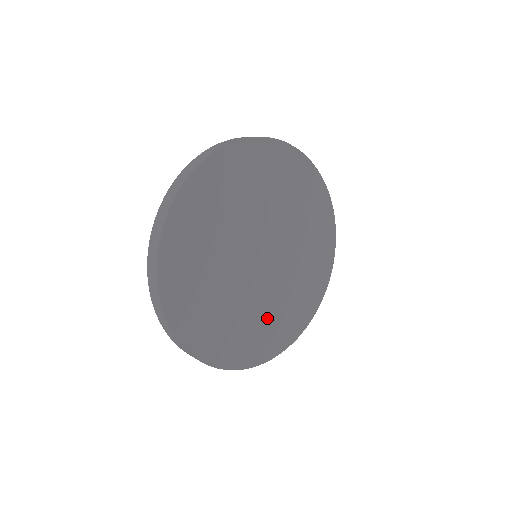
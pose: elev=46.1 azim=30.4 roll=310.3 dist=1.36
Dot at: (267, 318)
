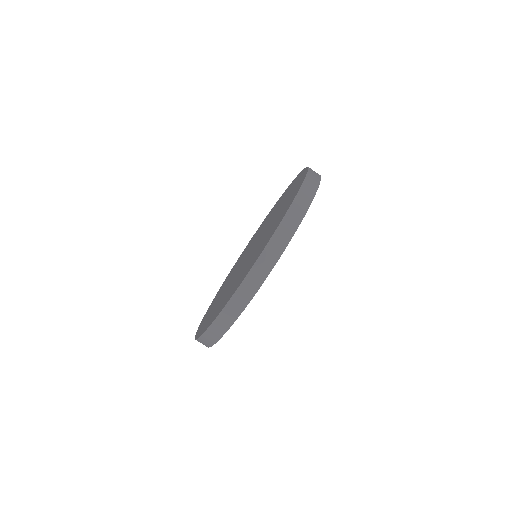
Dot at: occluded
